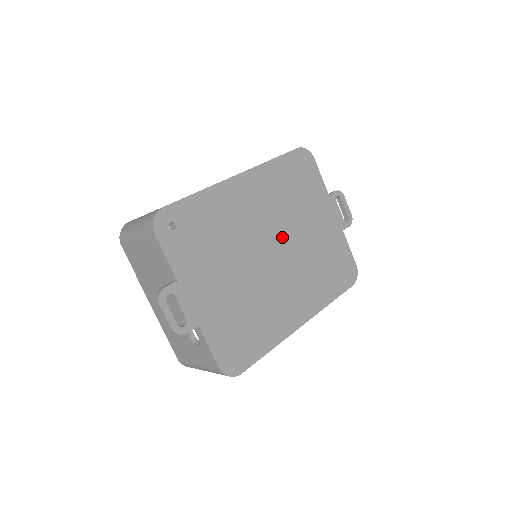
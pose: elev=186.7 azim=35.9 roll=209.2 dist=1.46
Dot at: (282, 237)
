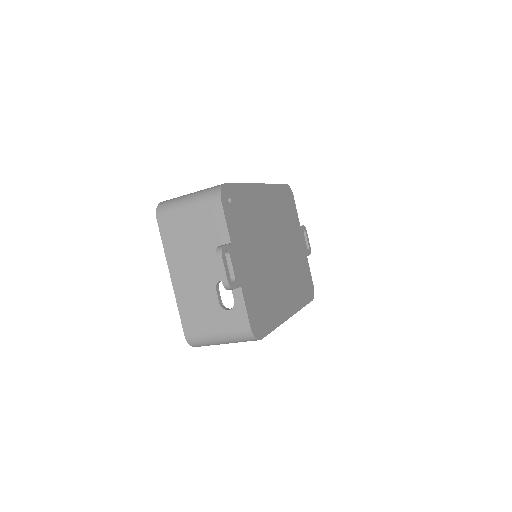
Dot at: (280, 243)
